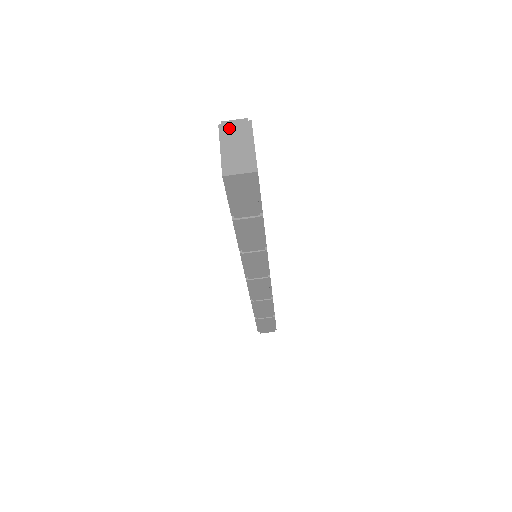
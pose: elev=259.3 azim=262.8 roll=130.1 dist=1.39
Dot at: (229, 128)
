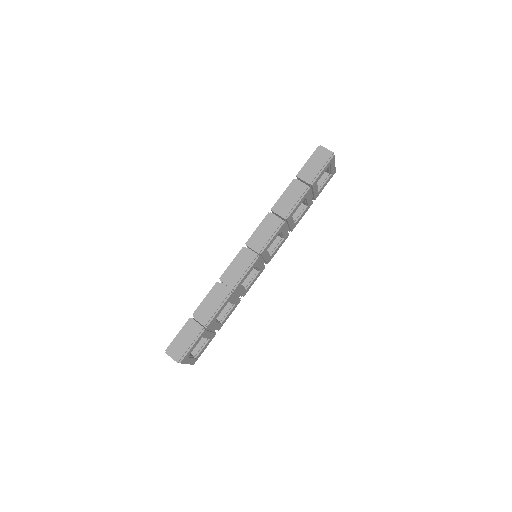
Dot at: occluded
